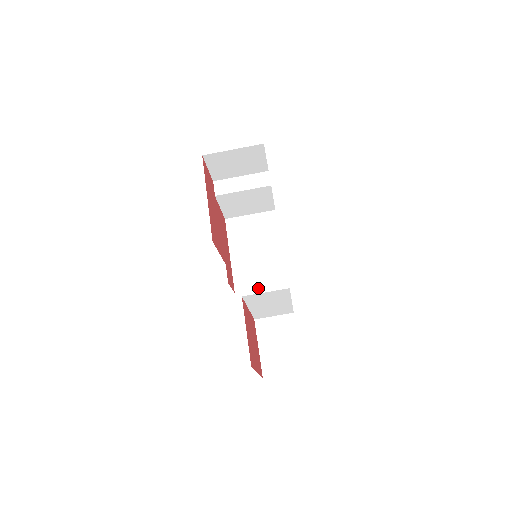
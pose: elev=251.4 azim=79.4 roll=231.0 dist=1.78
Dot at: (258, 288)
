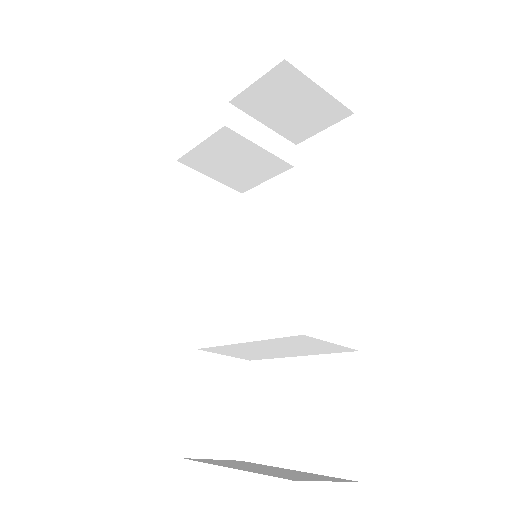
Dot at: (188, 292)
